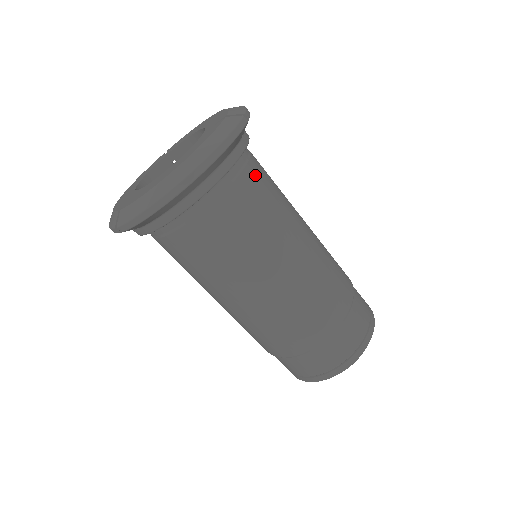
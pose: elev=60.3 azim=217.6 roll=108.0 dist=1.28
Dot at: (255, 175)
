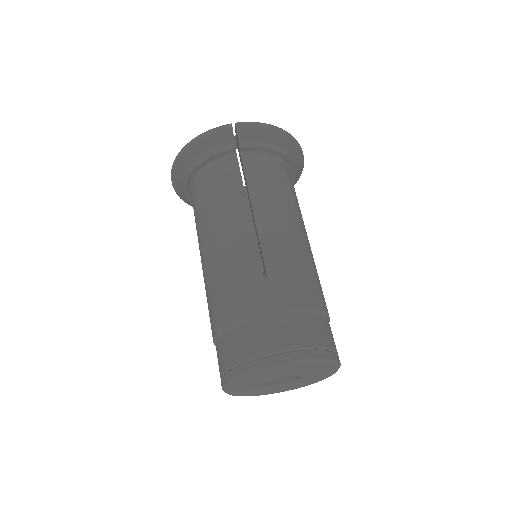
Dot at: occluded
